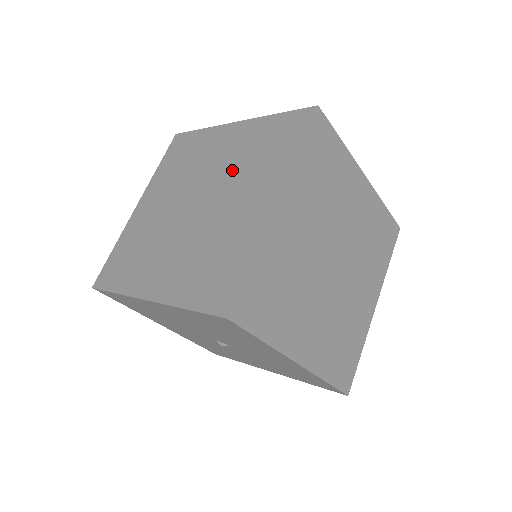
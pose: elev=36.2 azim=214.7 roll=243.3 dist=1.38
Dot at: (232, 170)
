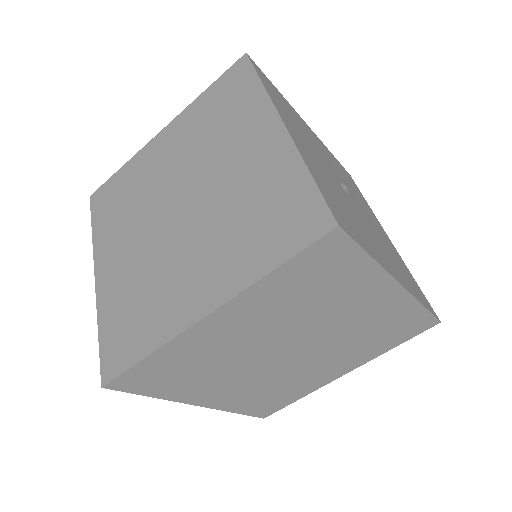
Dot at: (224, 205)
